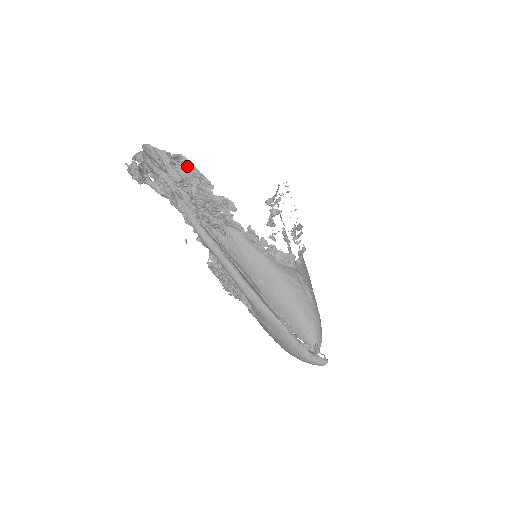
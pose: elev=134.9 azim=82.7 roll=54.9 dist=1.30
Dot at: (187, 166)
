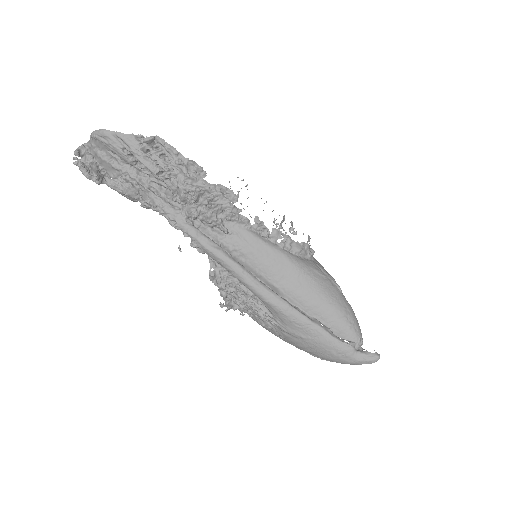
Dot at: (165, 152)
